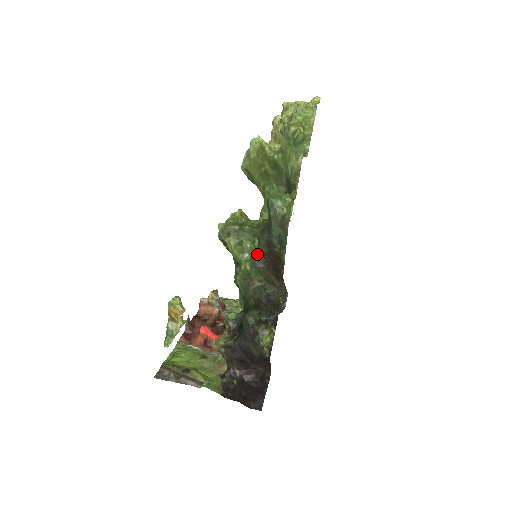
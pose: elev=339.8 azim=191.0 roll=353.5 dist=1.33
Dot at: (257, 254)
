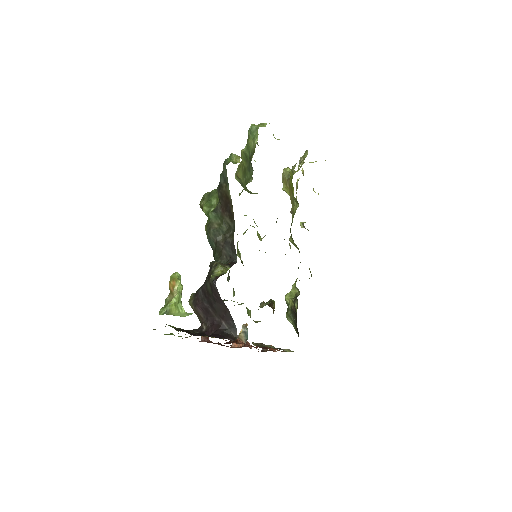
Dot at: (217, 204)
